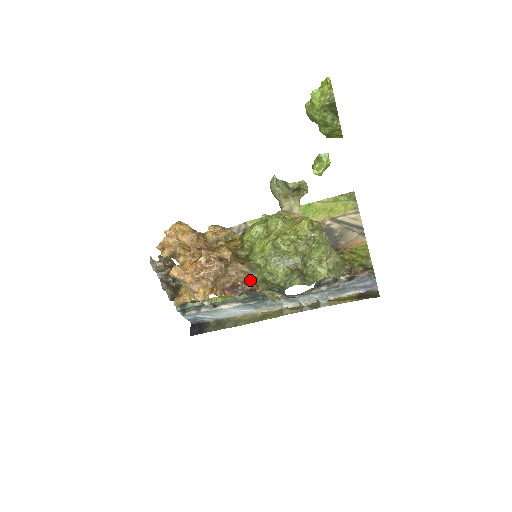
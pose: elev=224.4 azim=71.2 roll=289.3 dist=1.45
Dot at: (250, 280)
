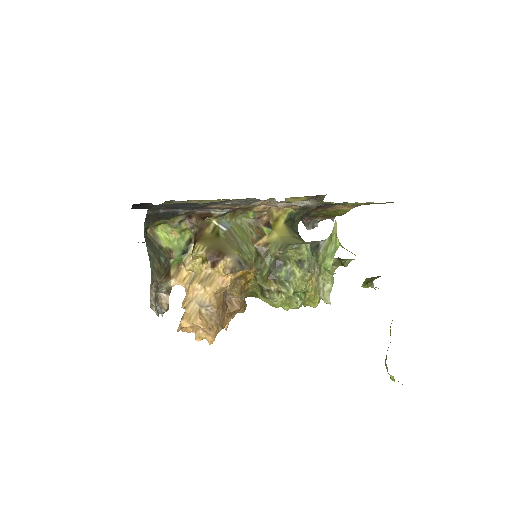
Dot at: occluded
